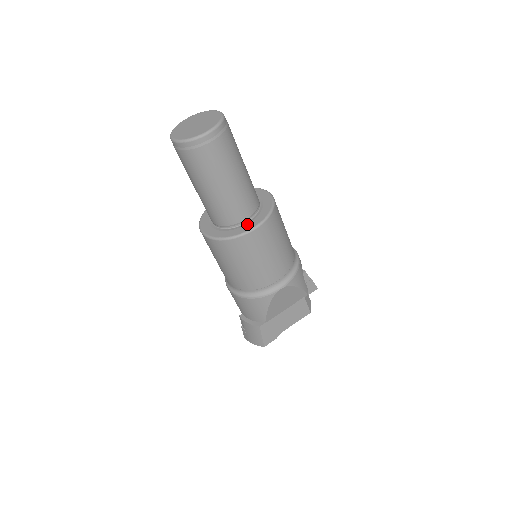
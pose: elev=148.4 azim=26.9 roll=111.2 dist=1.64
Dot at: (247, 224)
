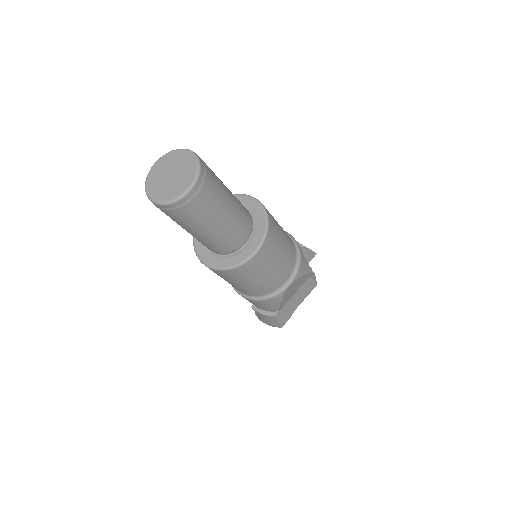
Dot at: (247, 247)
